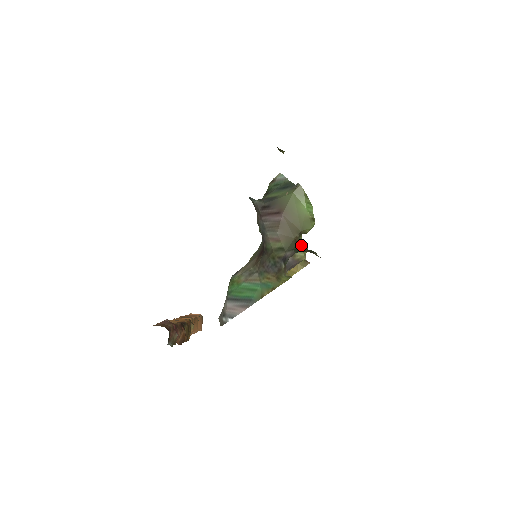
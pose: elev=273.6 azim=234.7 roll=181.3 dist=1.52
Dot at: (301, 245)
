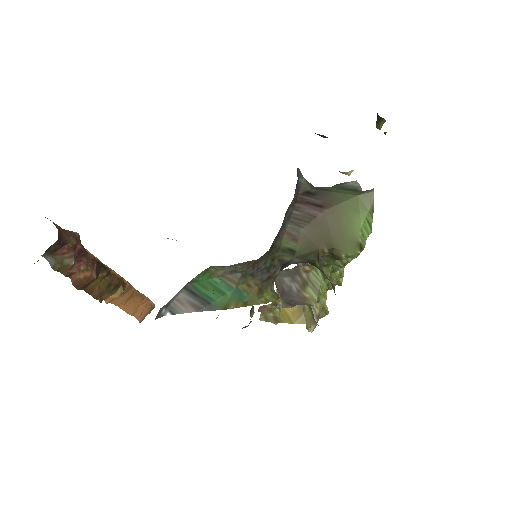
Dot at: (322, 284)
